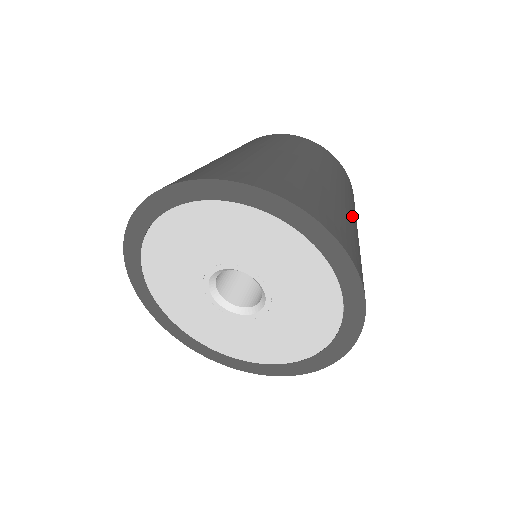
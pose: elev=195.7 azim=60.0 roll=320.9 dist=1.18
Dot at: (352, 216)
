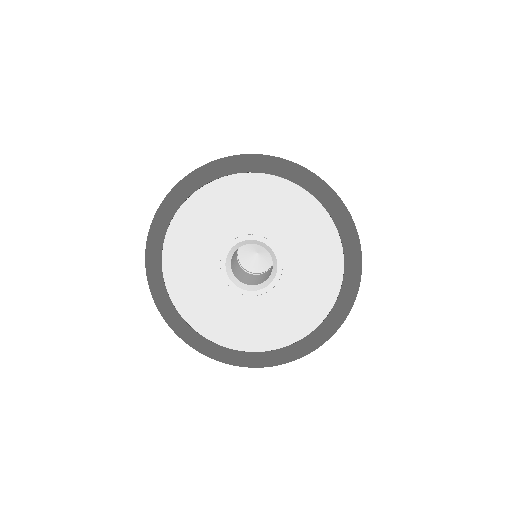
Dot at: occluded
